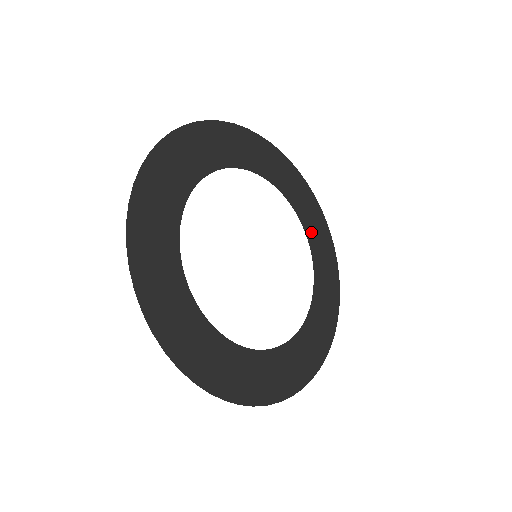
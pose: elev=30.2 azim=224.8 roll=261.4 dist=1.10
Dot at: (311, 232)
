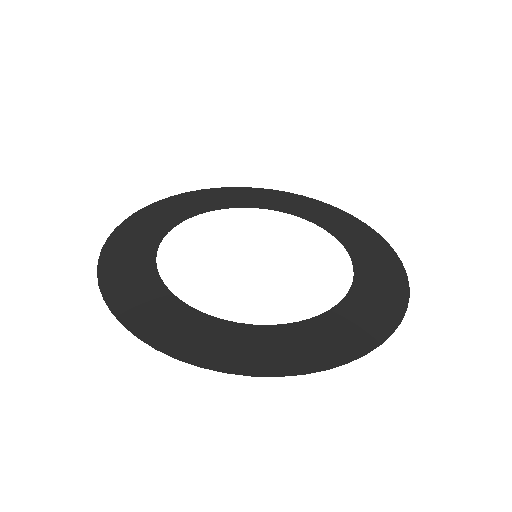
Dot at: (334, 228)
